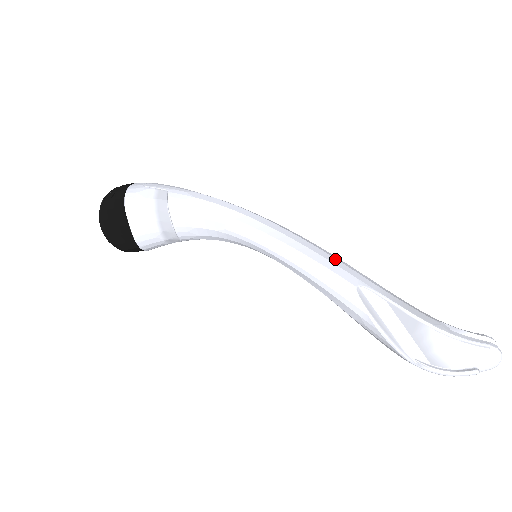
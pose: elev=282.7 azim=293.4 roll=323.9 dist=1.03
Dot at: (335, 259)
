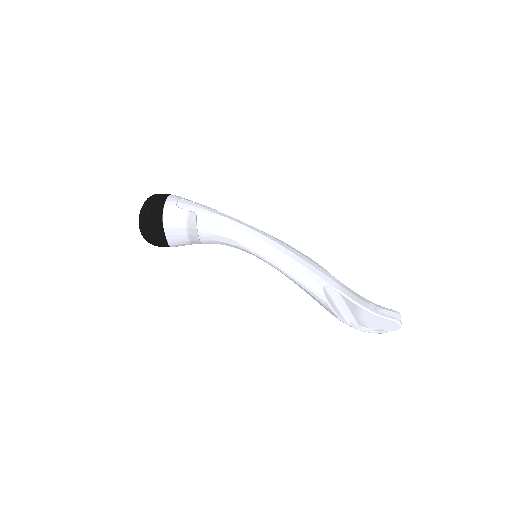
Dot at: (312, 266)
